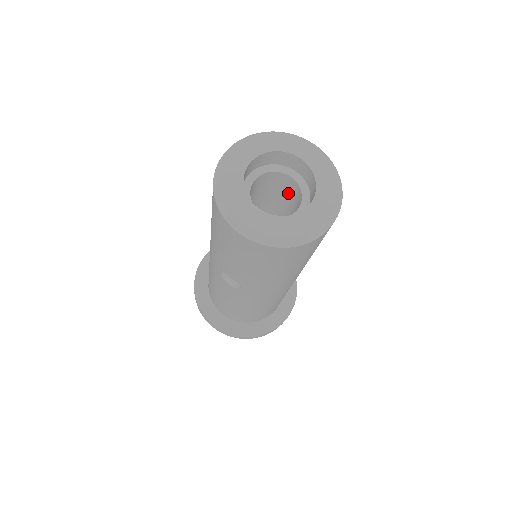
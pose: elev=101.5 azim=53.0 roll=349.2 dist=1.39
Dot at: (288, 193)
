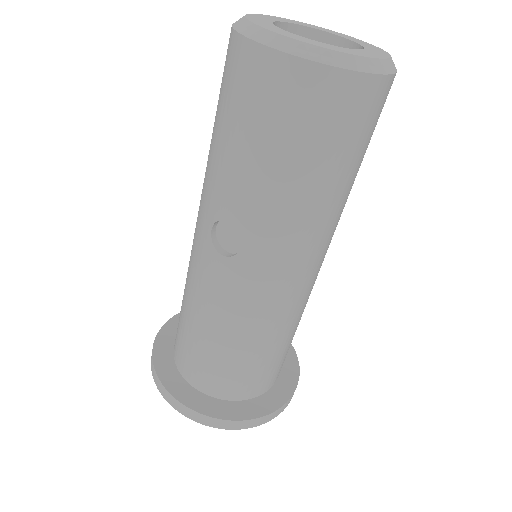
Dot at: occluded
